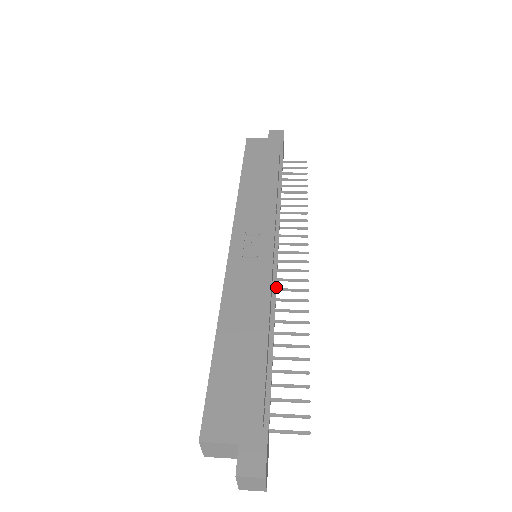
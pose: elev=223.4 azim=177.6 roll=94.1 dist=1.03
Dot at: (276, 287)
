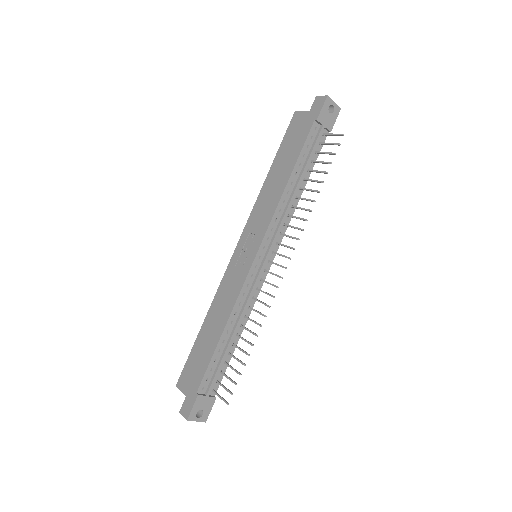
Dot at: (254, 290)
